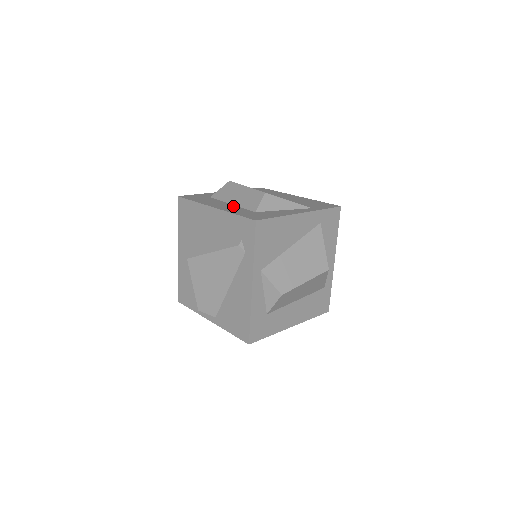
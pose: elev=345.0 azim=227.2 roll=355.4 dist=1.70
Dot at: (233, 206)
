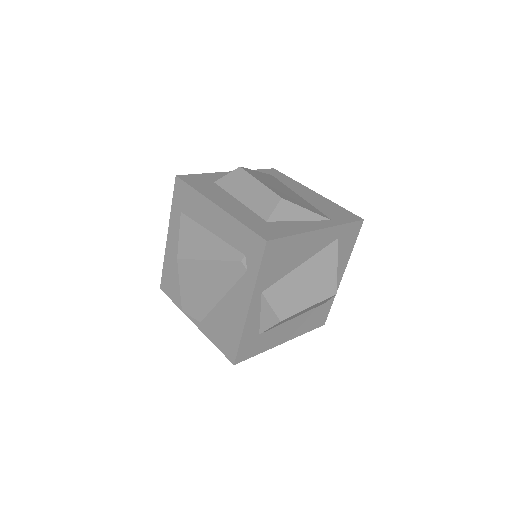
Dot at: (240, 205)
